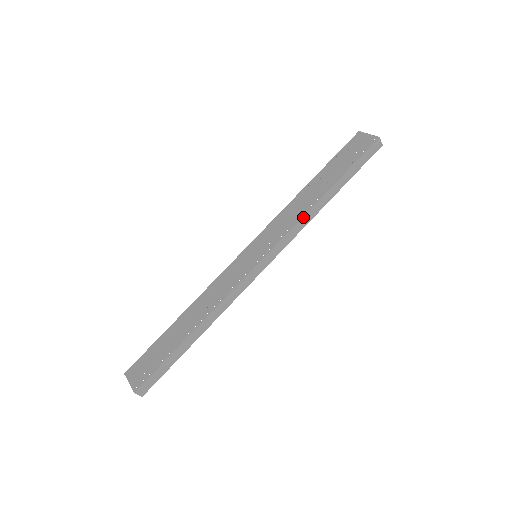
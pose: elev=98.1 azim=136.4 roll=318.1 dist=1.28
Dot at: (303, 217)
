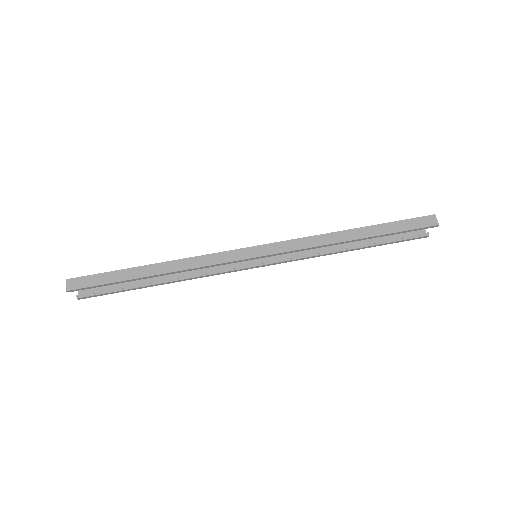
Dot at: (317, 236)
